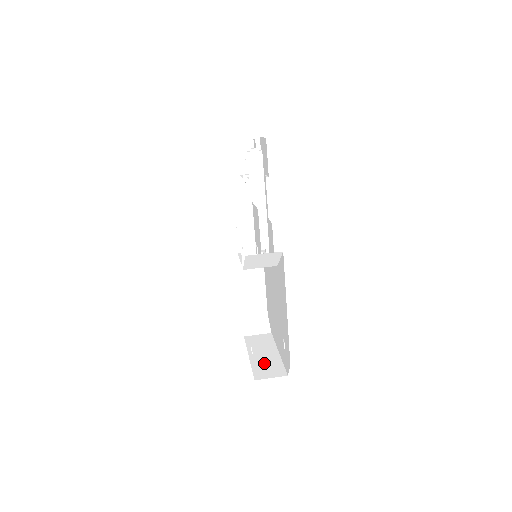
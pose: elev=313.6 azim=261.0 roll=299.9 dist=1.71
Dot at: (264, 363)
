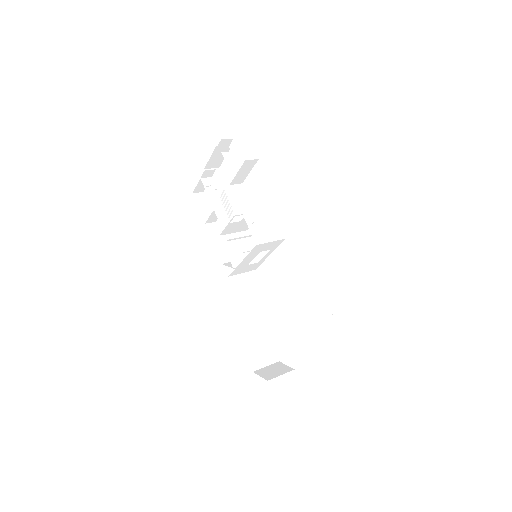
Dot at: occluded
